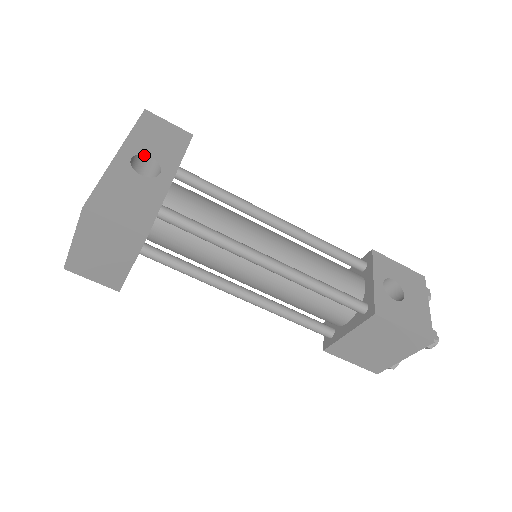
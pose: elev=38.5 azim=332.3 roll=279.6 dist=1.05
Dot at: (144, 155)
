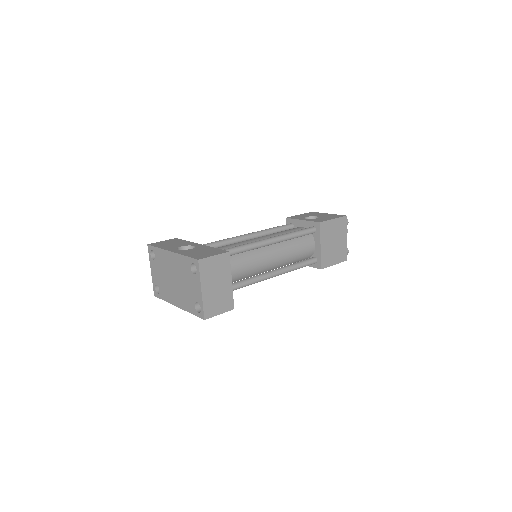
Dot at: (178, 248)
